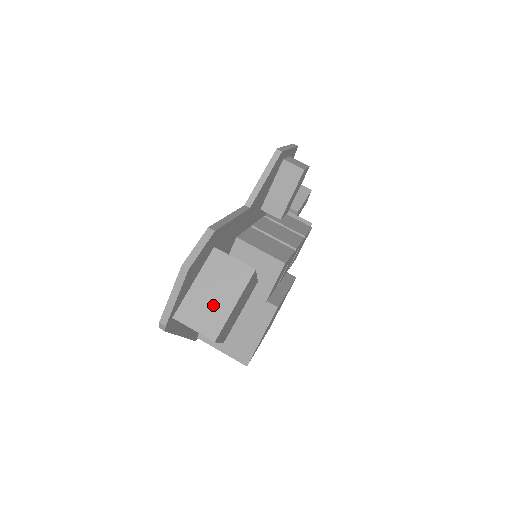
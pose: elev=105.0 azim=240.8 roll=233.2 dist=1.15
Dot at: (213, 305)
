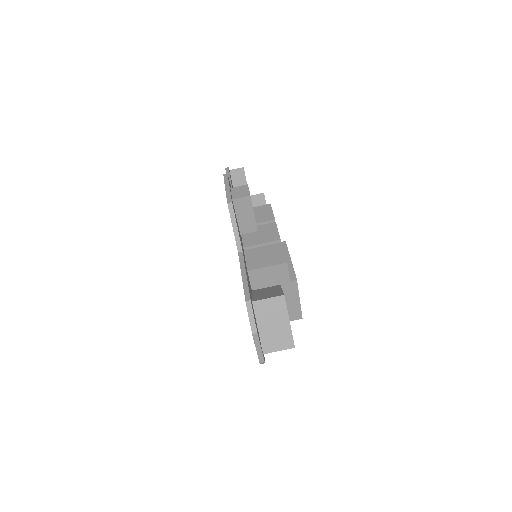
Dot at: (278, 331)
